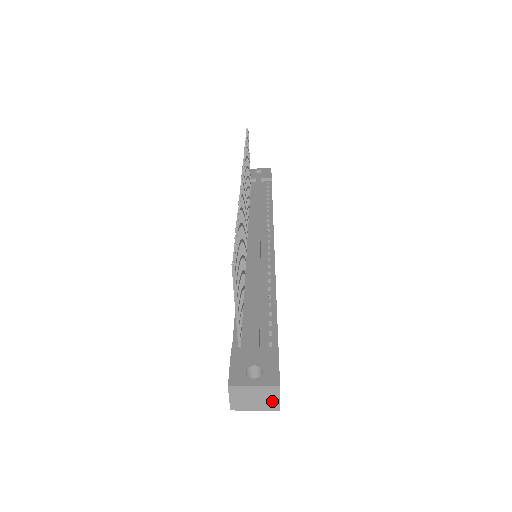
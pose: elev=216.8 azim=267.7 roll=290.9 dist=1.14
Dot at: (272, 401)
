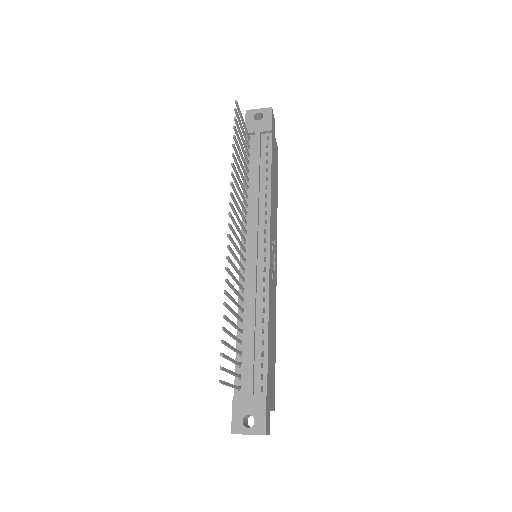
Dot at: occluded
